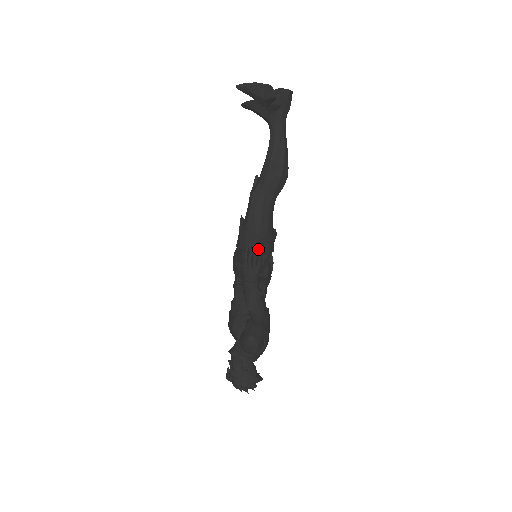
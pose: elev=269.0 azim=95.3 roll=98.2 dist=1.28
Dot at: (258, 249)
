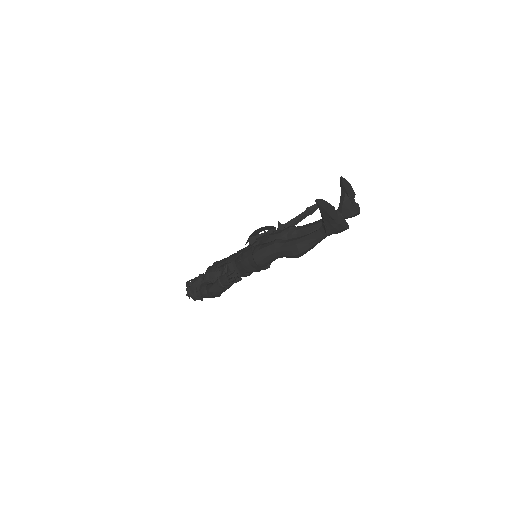
Dot at: occluded
